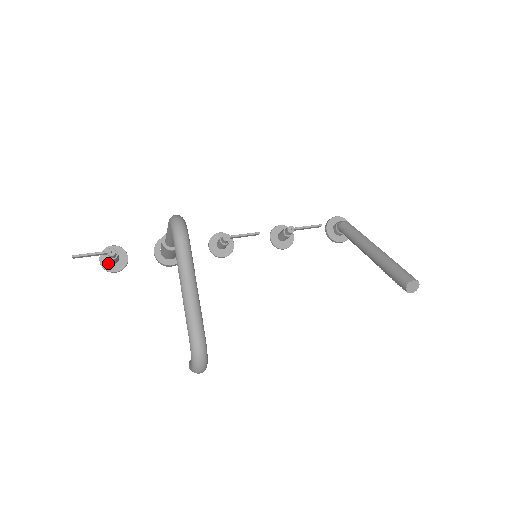
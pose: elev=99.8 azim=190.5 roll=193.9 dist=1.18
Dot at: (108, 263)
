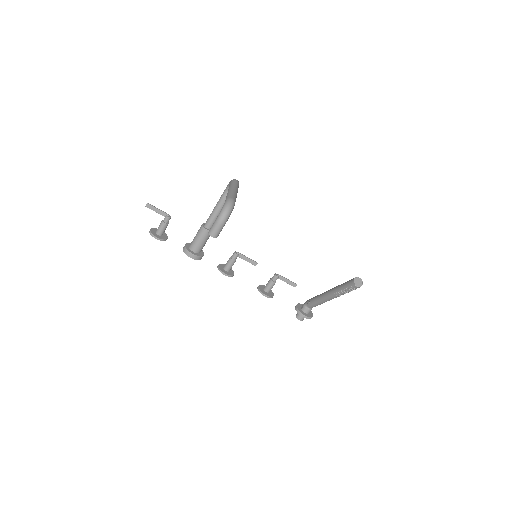
Dot at: (155, 233)
